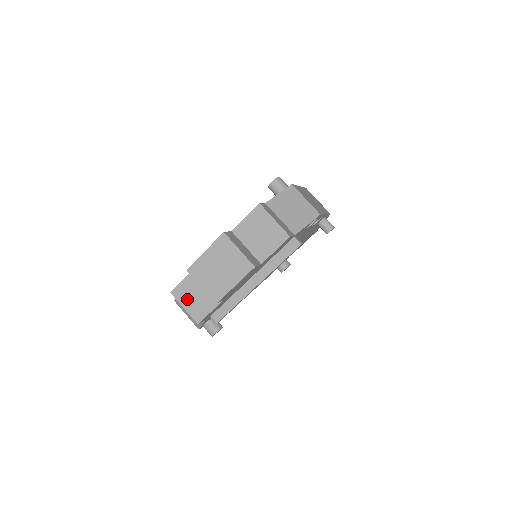
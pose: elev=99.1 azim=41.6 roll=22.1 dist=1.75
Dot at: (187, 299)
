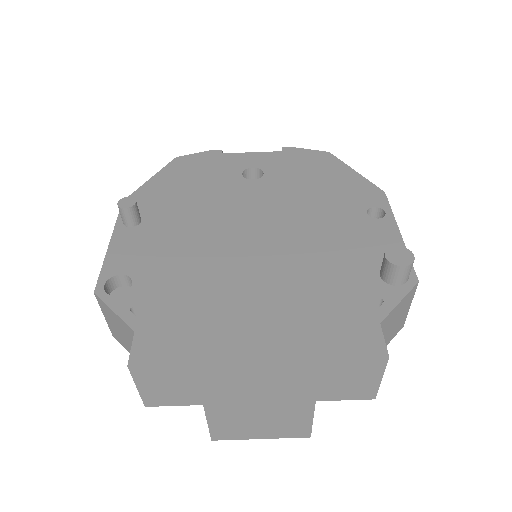
Dot at: (153, 383)
